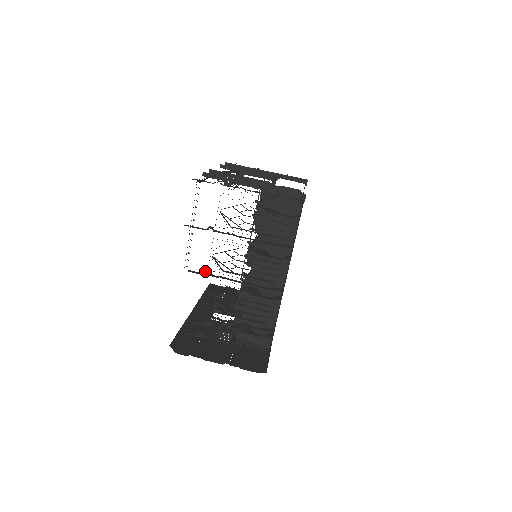
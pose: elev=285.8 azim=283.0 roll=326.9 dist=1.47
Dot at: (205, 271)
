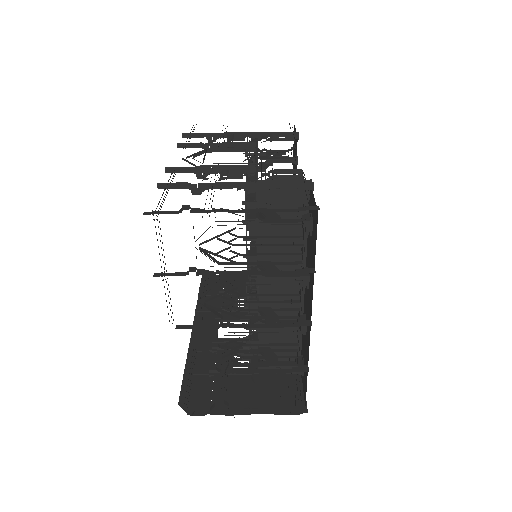
Dot at: (199, 322)
